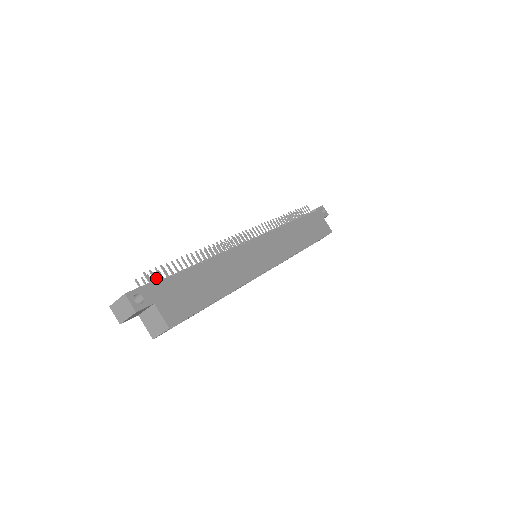
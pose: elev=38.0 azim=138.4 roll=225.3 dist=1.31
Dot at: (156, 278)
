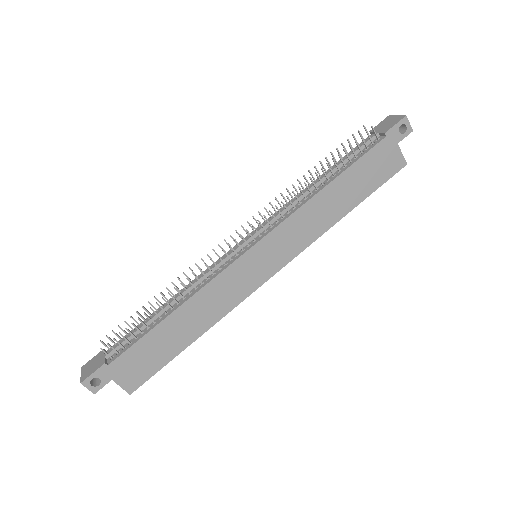
Dot at: (123, 331)
